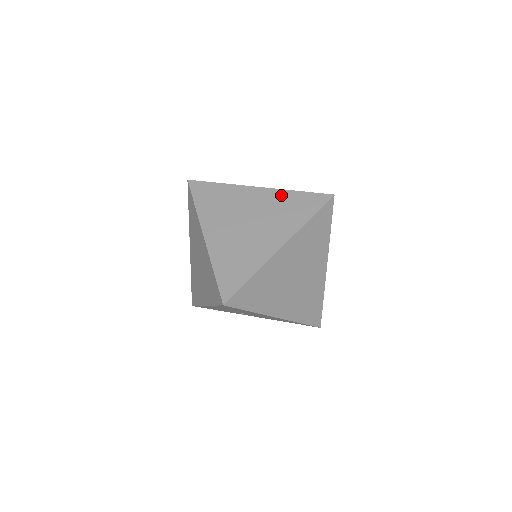
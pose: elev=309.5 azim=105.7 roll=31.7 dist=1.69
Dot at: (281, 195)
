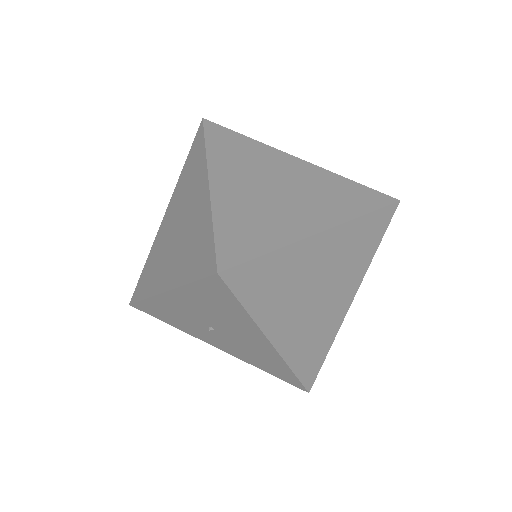
Dot at: (329, 176)
